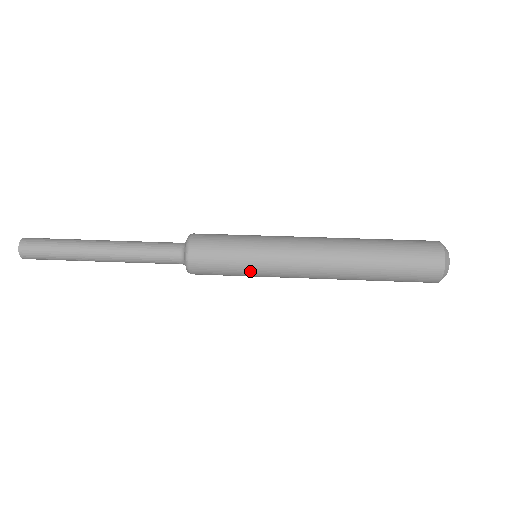
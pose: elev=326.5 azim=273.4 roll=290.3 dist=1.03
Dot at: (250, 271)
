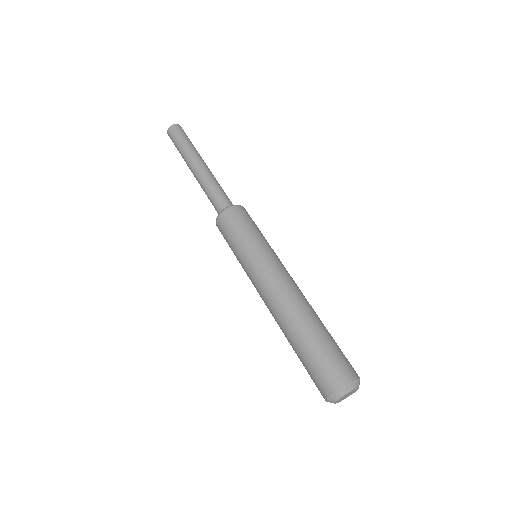
Dot at: occluded
